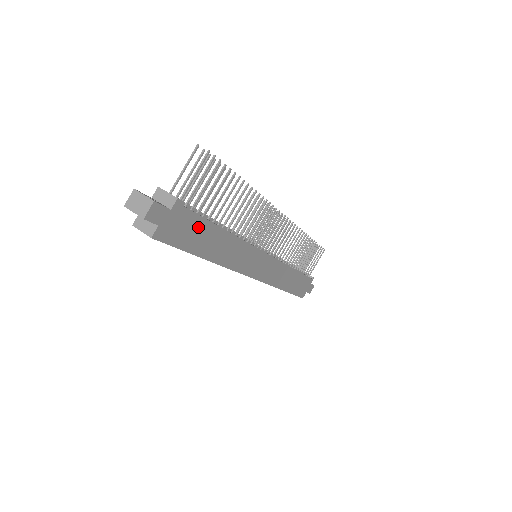
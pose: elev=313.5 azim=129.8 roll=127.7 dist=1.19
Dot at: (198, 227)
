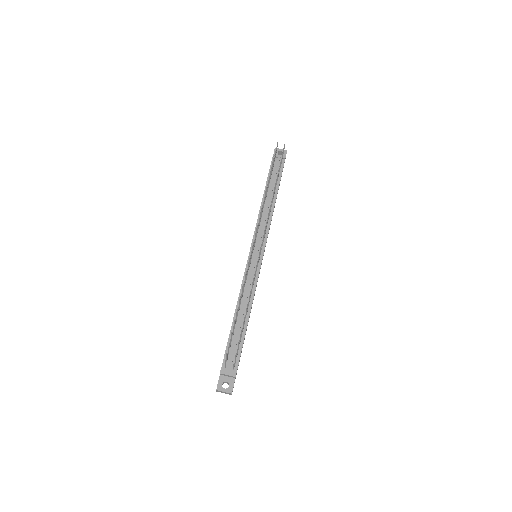
Dot at: occluded
